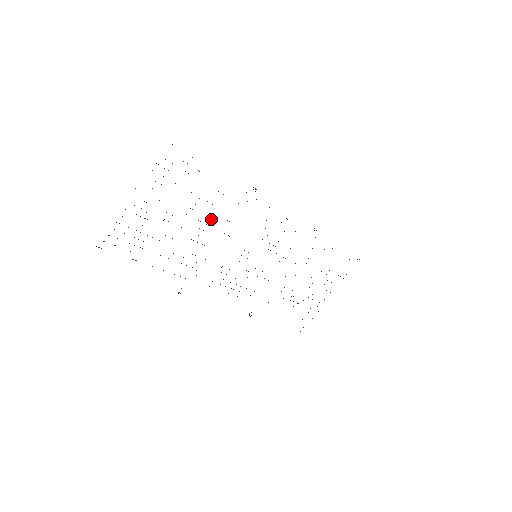
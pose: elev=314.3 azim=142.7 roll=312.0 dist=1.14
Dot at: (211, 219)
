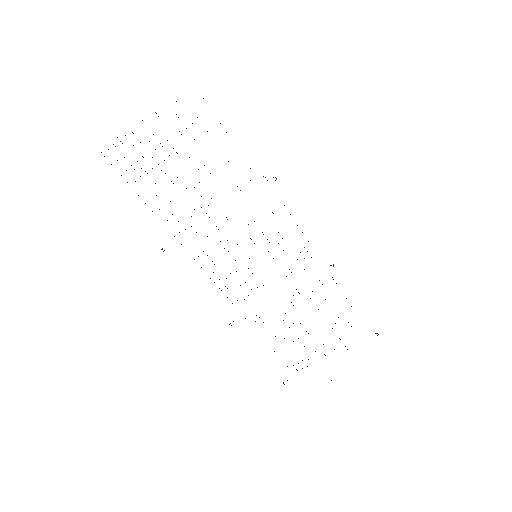
Dot at: occluded
